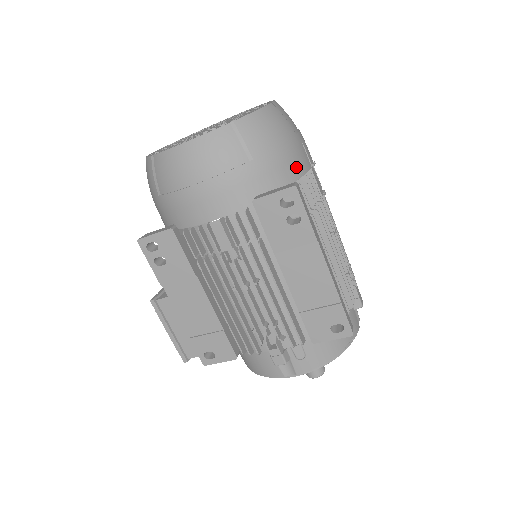
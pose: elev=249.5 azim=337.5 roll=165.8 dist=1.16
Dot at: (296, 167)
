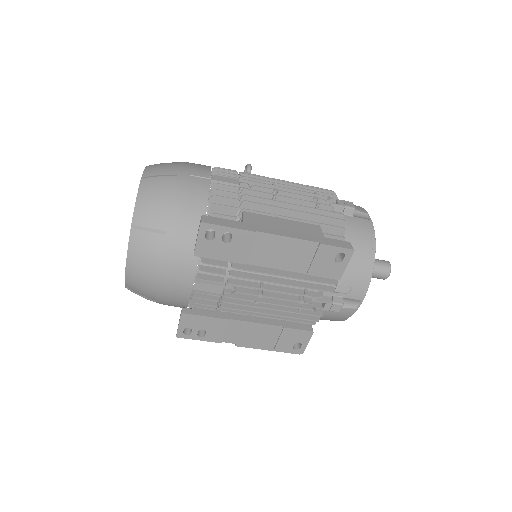
Dot at: (198, 198)
